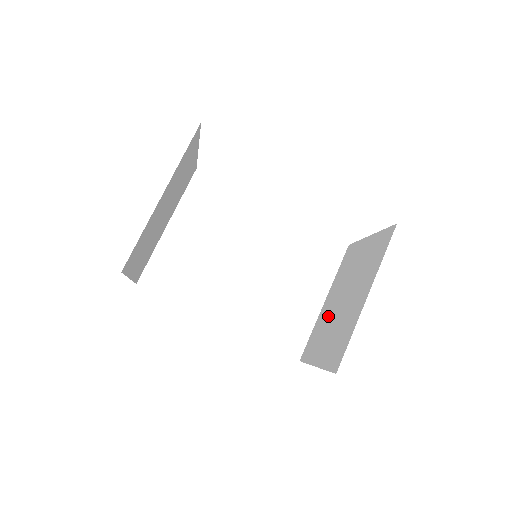
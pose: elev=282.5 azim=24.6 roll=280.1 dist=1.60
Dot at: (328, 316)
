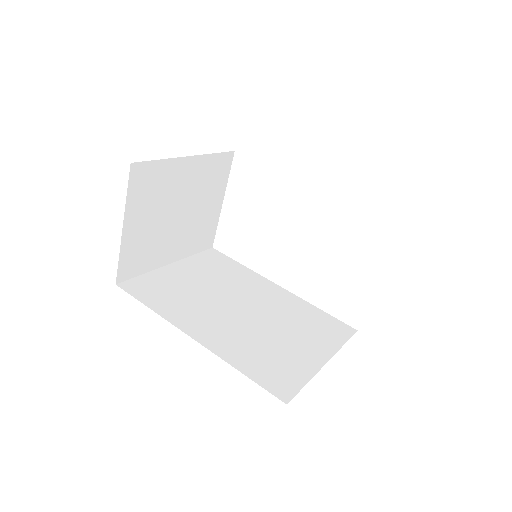
Dot at: occluded
